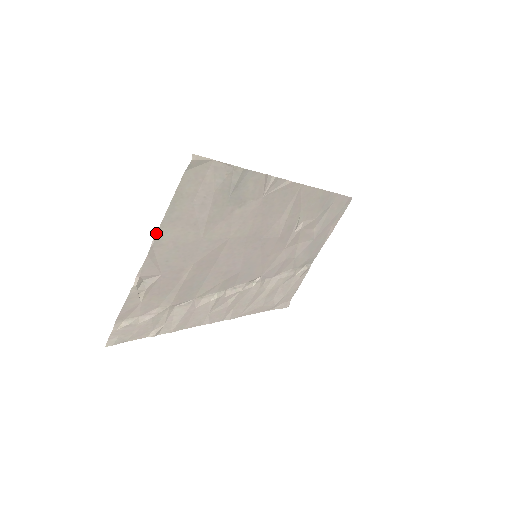
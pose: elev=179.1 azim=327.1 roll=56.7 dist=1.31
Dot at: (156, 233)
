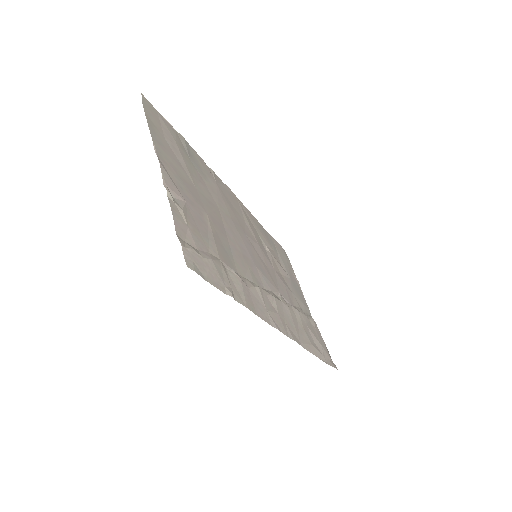
Dot at: (153, 145)
